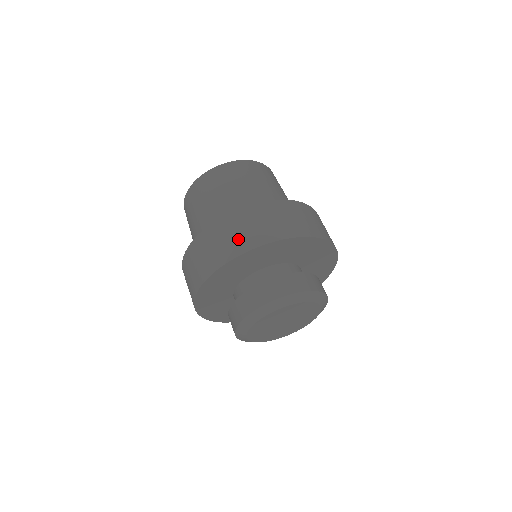
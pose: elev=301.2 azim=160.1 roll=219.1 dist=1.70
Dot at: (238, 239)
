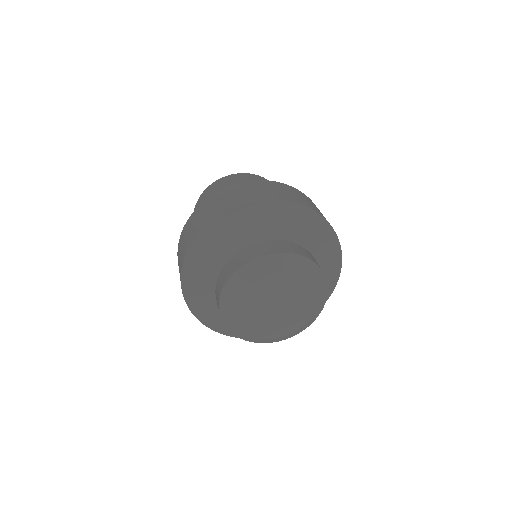
Dot at: (229, 201)
